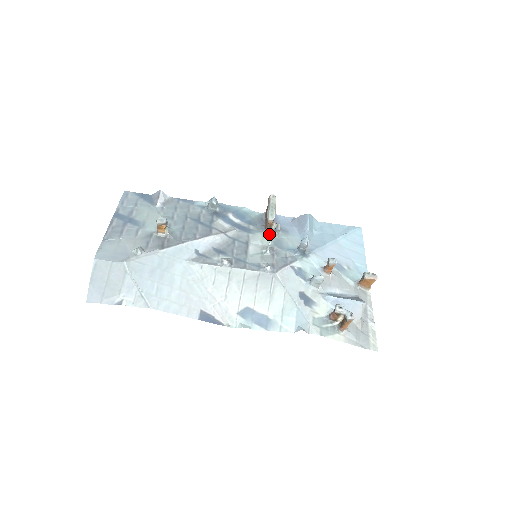
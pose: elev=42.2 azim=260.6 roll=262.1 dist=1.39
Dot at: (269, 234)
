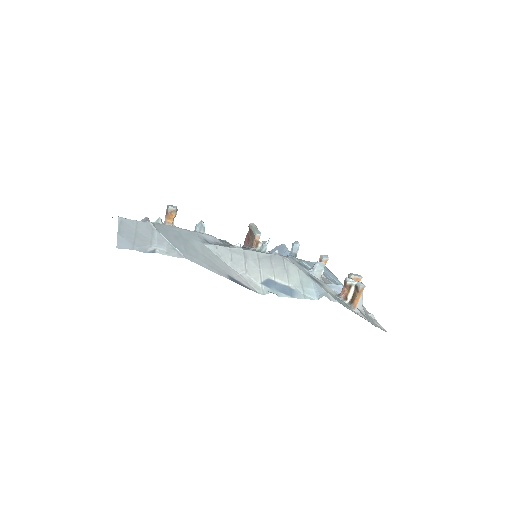
Dot at: occluded
